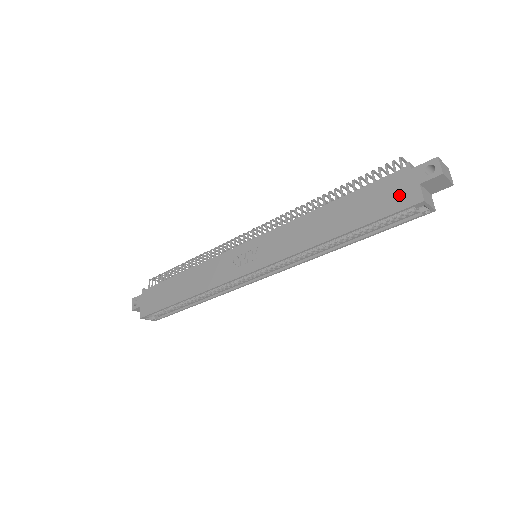
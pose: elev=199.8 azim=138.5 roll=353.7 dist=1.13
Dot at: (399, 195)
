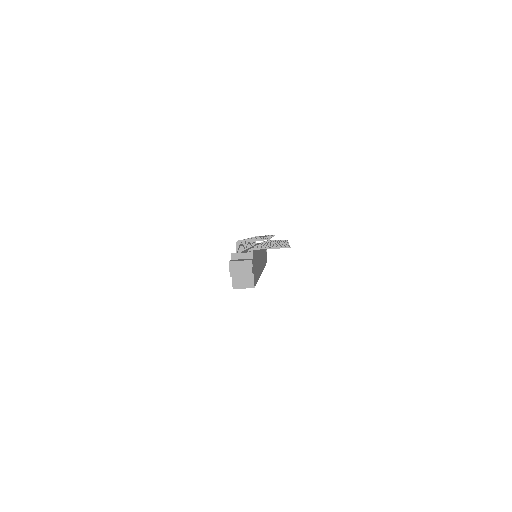
Dot at: occluded
